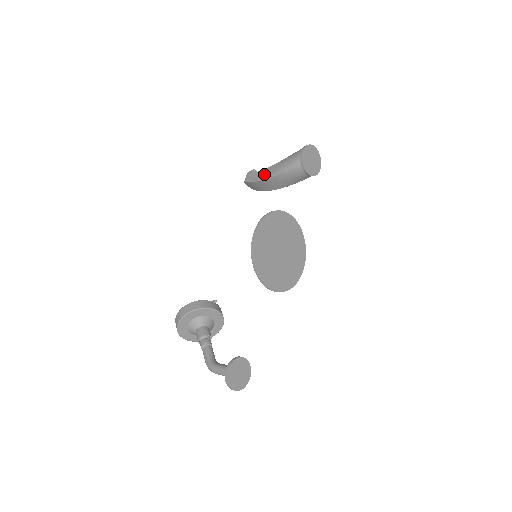
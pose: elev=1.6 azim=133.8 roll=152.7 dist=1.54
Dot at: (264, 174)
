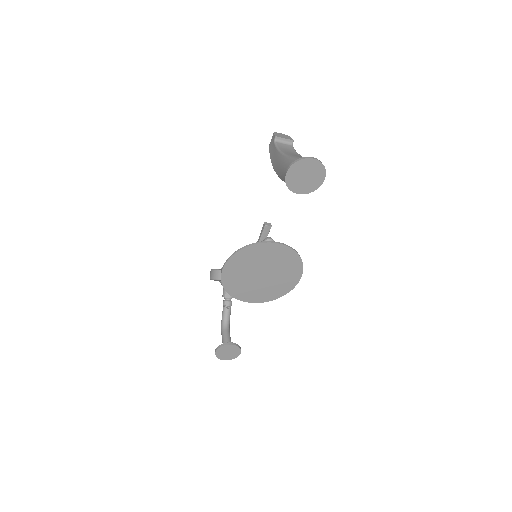
Dot at: (274, 159)
